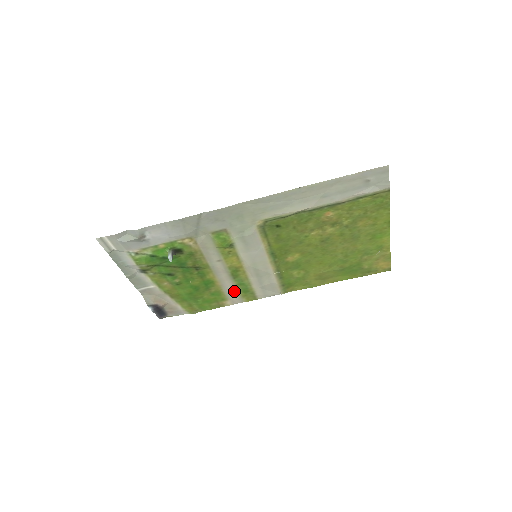
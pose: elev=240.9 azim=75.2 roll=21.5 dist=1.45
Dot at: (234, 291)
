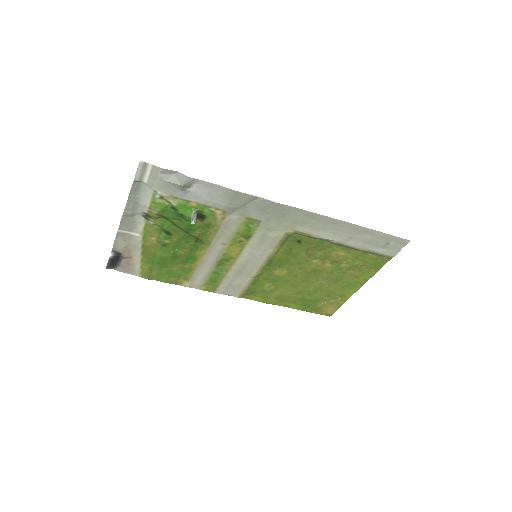
Dot at: (204, 276)
